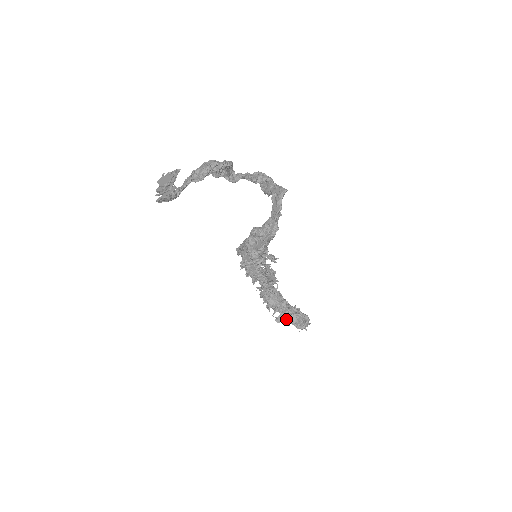
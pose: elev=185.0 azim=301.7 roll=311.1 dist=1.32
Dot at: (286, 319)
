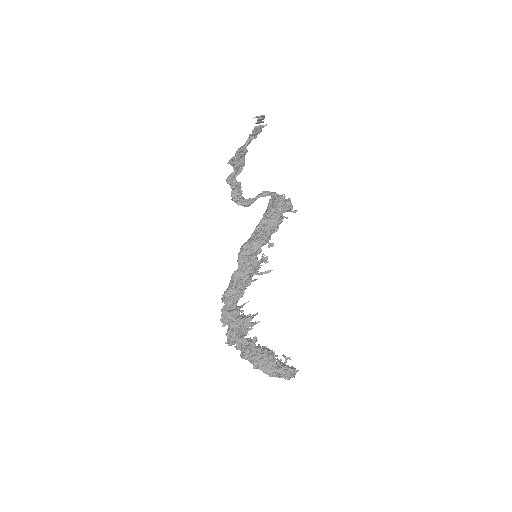
Dot at: (280, 365)
